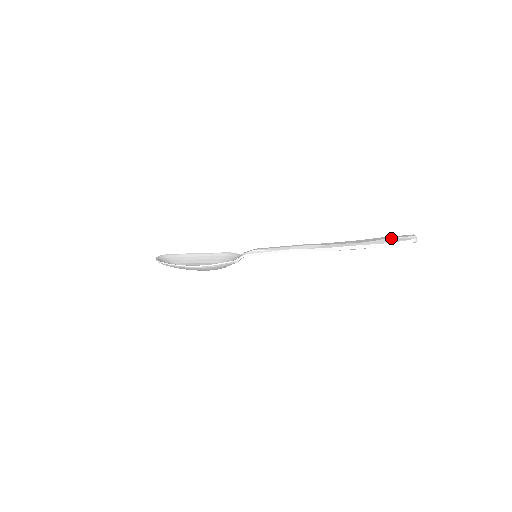
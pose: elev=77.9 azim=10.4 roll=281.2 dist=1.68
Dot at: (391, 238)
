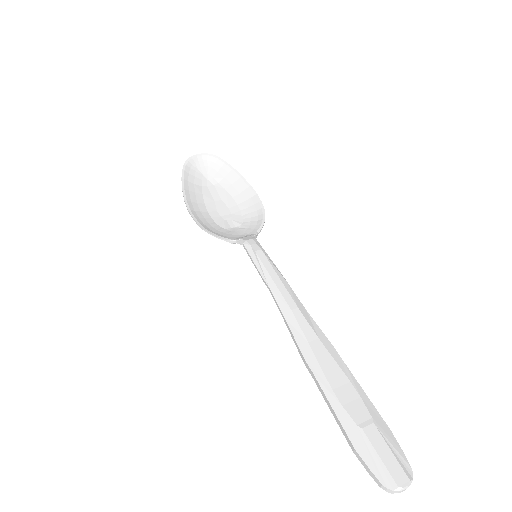
Dot at: (370, 443)
